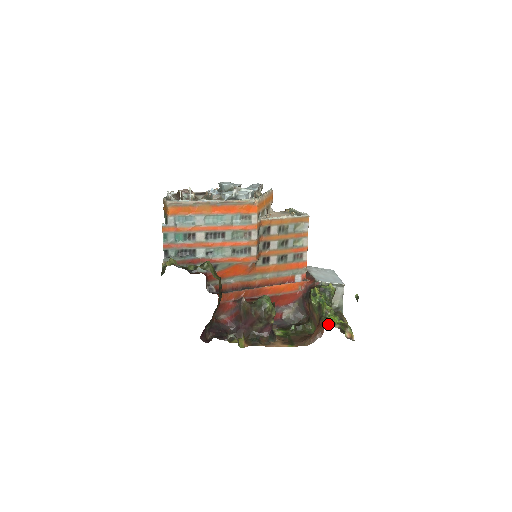
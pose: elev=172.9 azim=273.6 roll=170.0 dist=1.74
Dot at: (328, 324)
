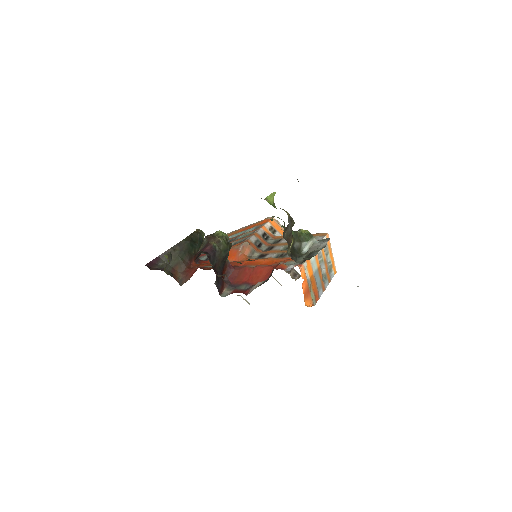
Dot at: occluded
